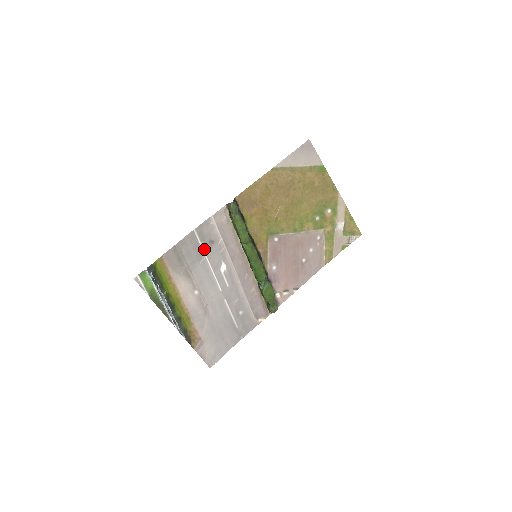
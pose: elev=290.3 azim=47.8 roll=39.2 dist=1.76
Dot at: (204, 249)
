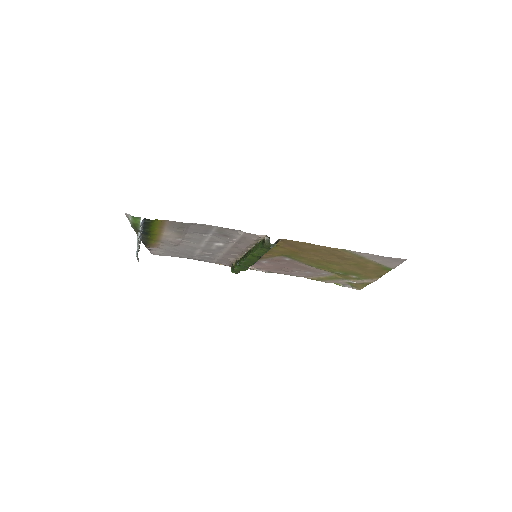
Dot at: (214, 234)
